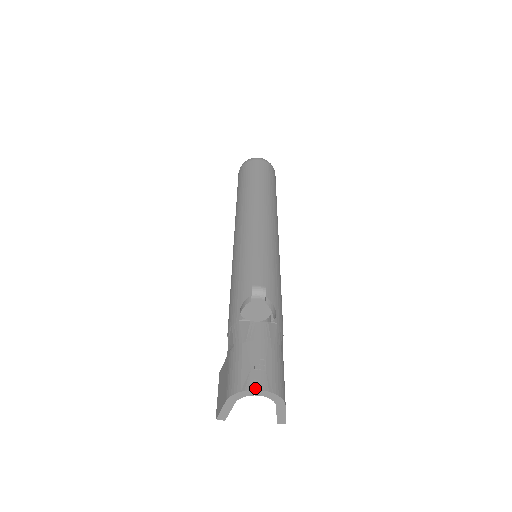
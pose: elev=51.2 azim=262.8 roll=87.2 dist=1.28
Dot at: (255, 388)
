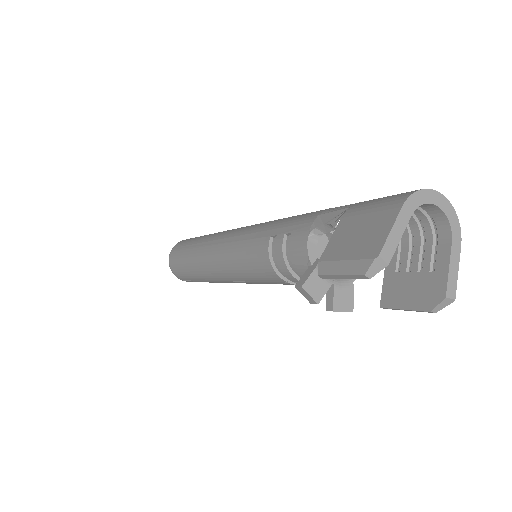
Dot at: (436, 192)
